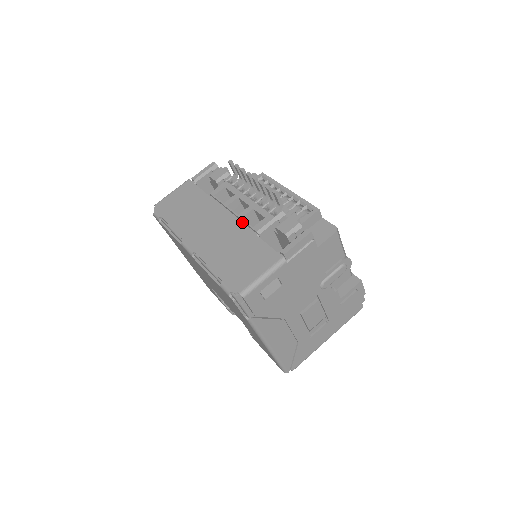
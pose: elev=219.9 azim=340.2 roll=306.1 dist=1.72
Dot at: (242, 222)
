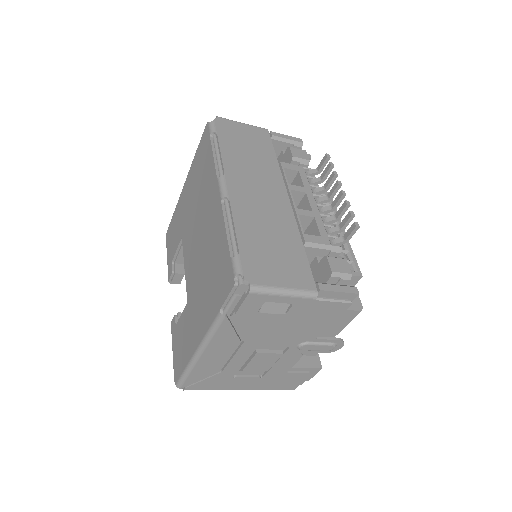
Dot at: (294, 218)
